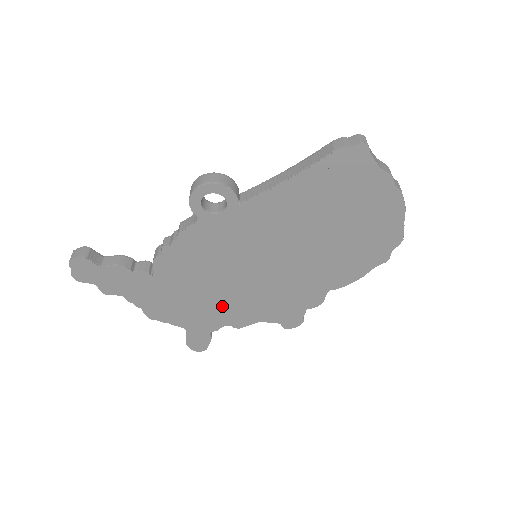
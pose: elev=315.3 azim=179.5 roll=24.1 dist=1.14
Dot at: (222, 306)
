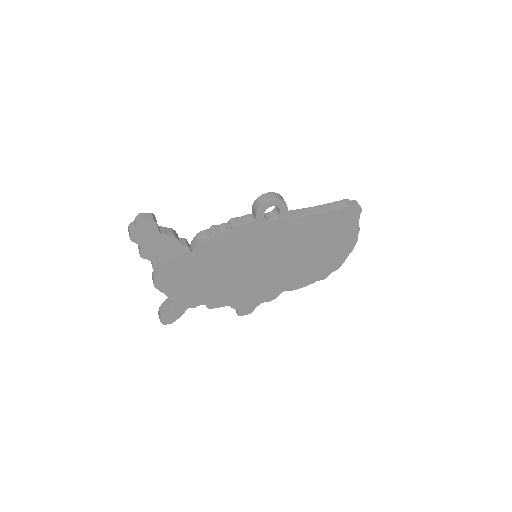
Dot at: (214, 288)
